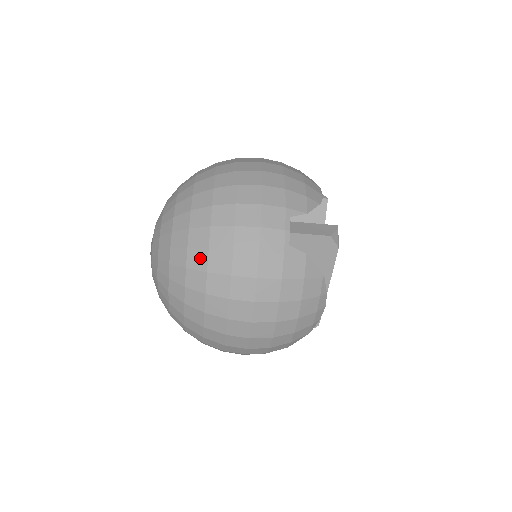
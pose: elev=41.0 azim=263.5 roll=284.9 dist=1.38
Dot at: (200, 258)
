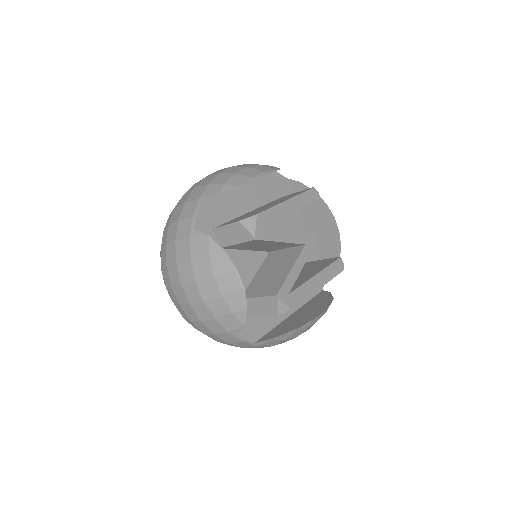
Dot at: occluded
